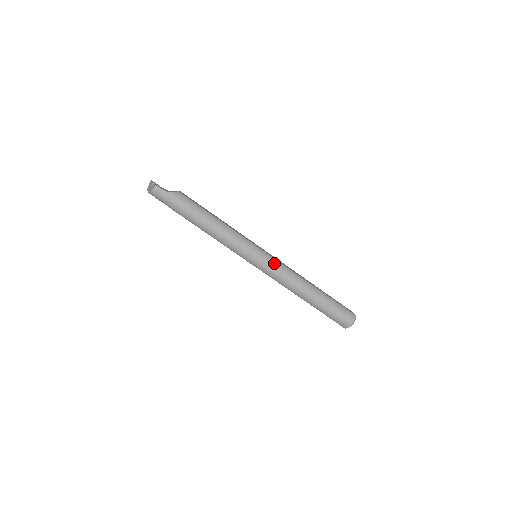
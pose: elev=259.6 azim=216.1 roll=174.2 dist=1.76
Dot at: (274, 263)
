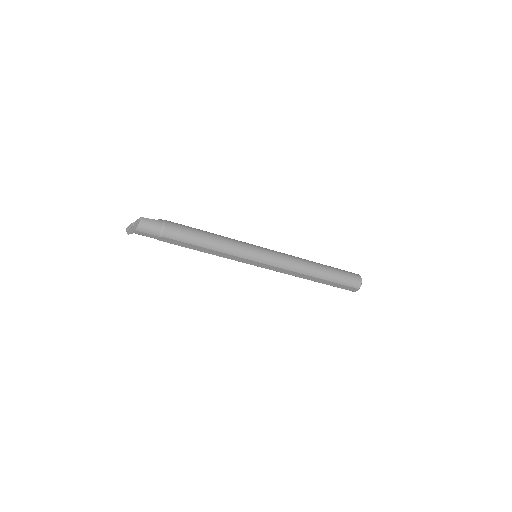
Dot at: (275, 252)
